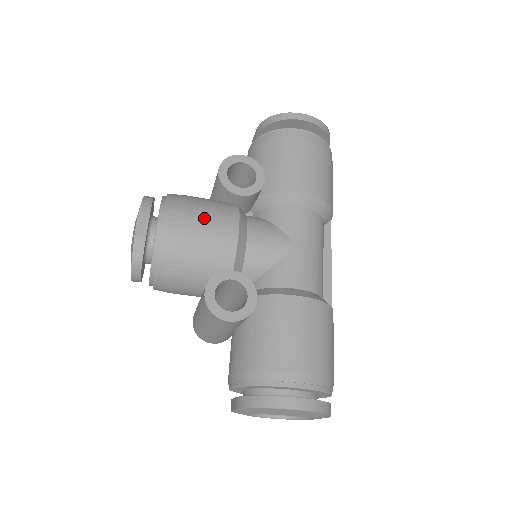
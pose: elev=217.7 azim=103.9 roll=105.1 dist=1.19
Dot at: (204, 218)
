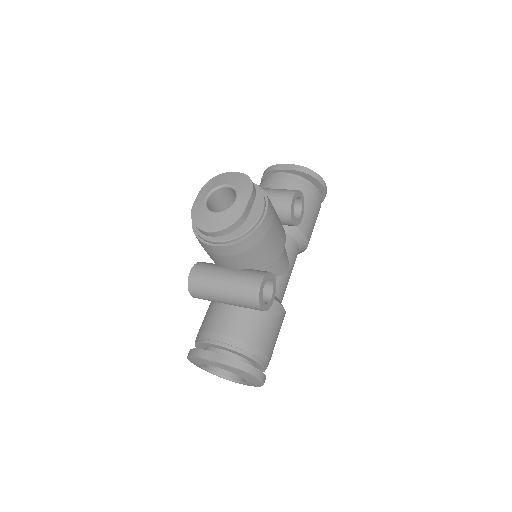
Dot at: (278, 228)
